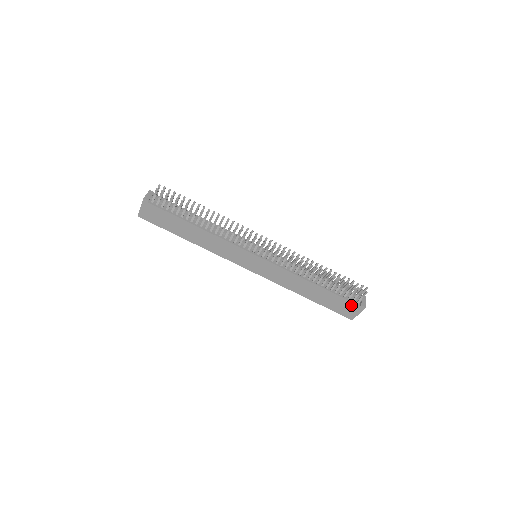
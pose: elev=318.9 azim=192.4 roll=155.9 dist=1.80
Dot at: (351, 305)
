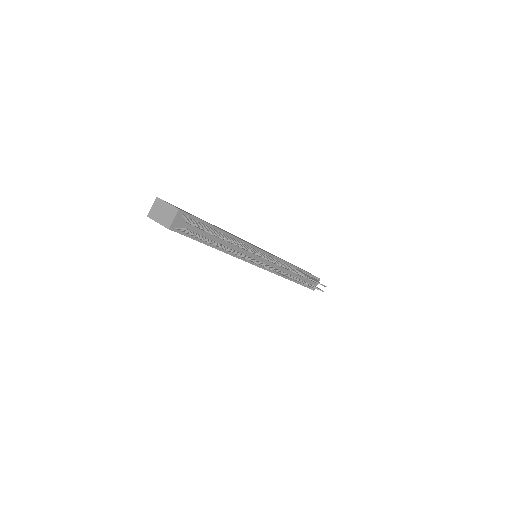
Dot at: occluded
